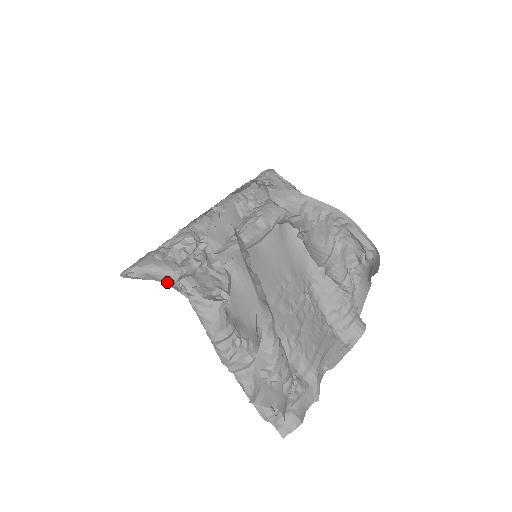
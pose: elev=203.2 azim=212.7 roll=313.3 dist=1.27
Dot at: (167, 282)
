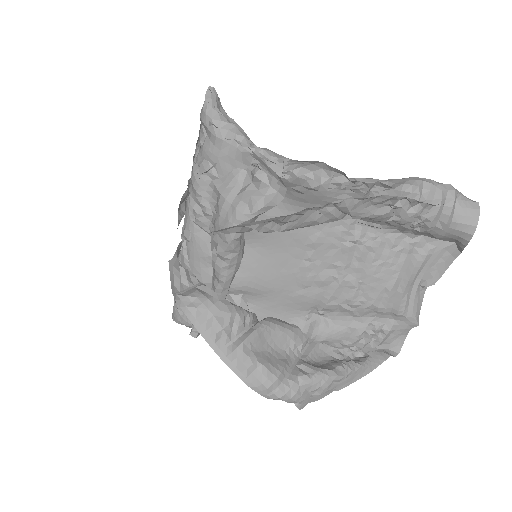
Dot at: occluded
